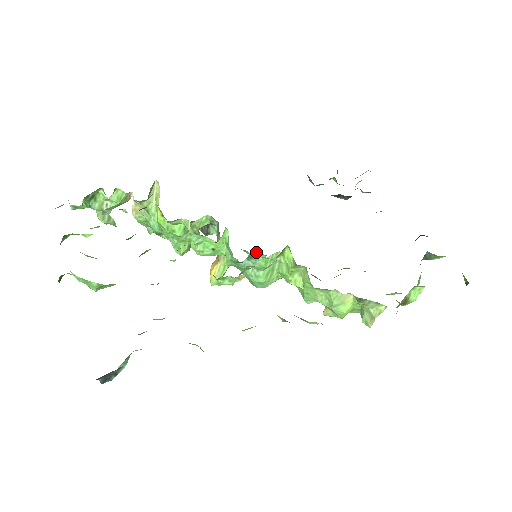
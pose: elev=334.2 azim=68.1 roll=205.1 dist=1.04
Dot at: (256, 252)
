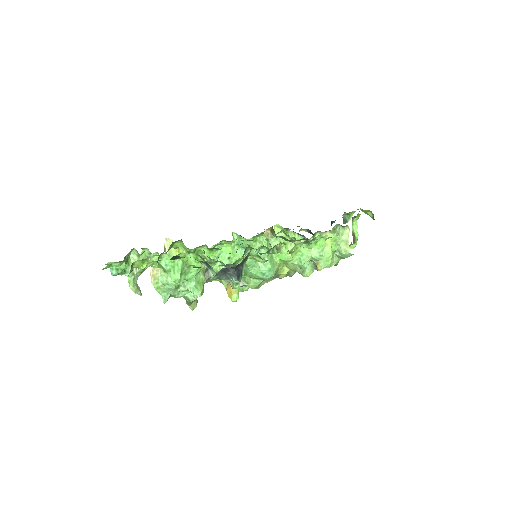
Dot at: occluded
